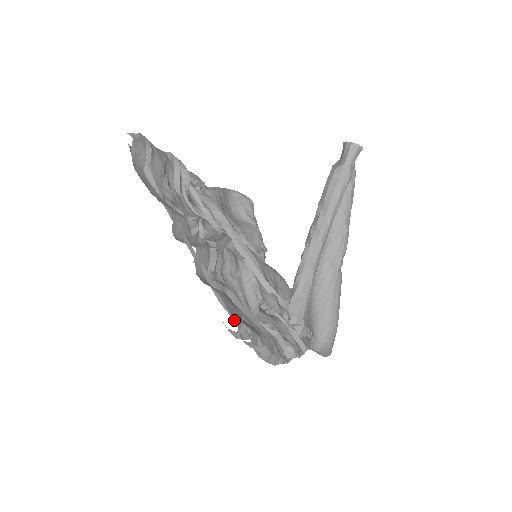
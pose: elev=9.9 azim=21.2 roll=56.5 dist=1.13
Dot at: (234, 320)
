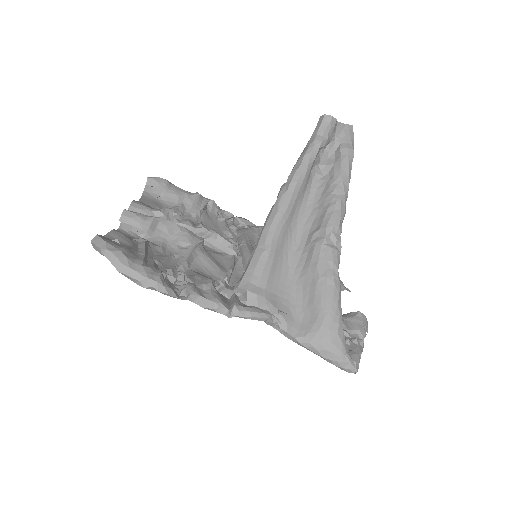
Dot at: occluded
